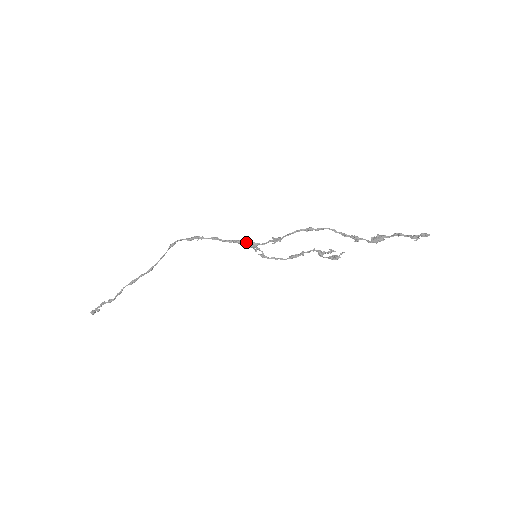
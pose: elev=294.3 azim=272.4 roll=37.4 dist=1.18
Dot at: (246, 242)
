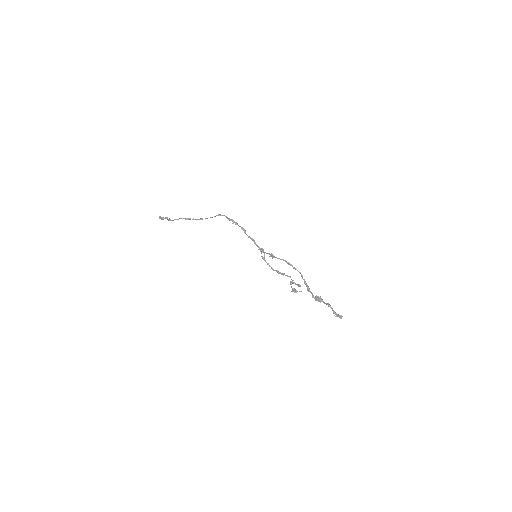
Dot at: occluded
